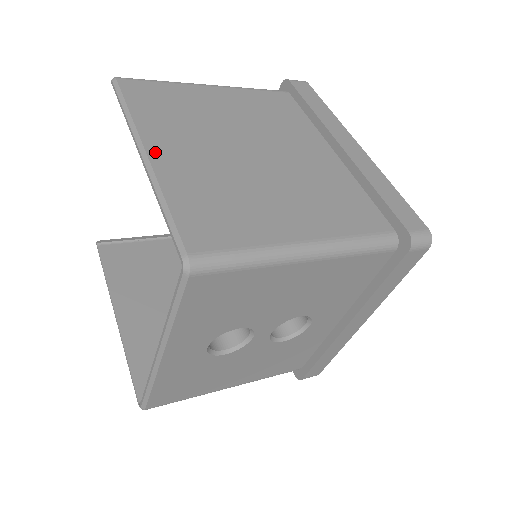
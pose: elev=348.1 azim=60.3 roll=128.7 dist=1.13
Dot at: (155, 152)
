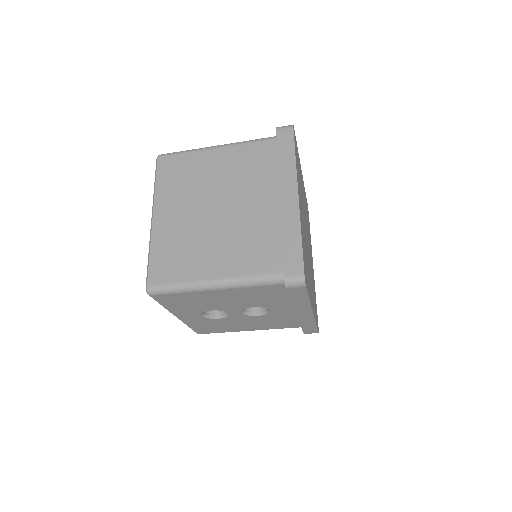
Dot at: (157, 217)
